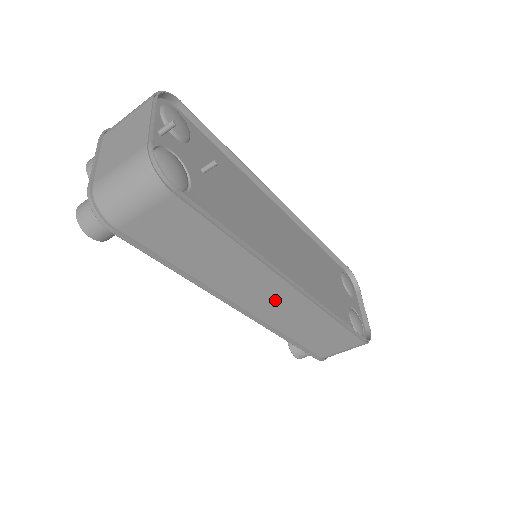
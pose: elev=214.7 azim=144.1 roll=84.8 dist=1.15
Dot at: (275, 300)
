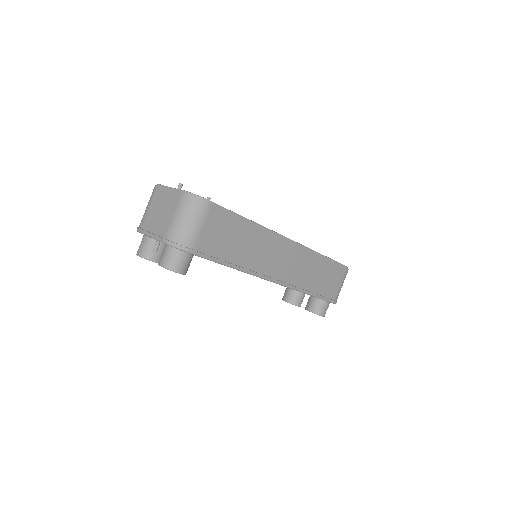
Dot at: (288, 260)
